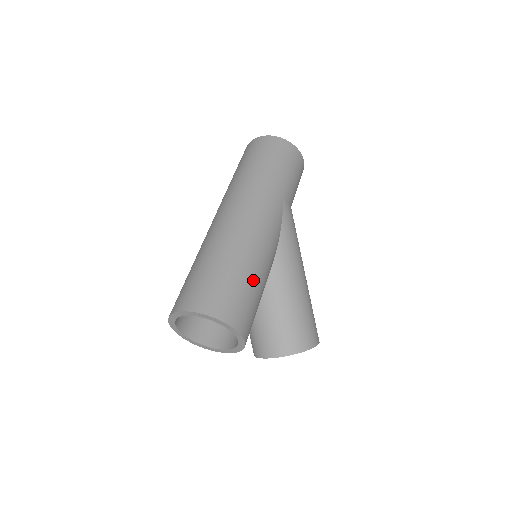
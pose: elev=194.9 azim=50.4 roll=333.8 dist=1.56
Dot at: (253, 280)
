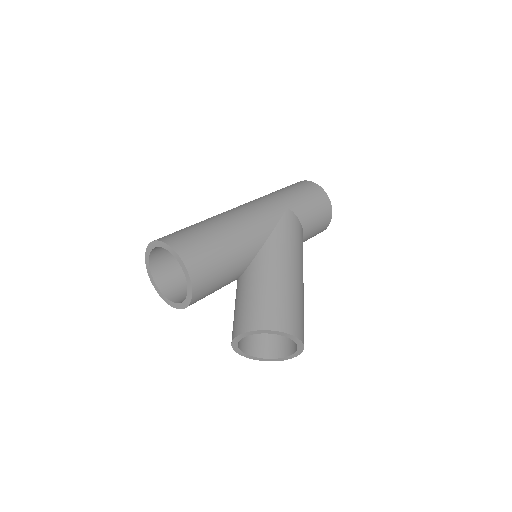
Dot at: (219, 237)
